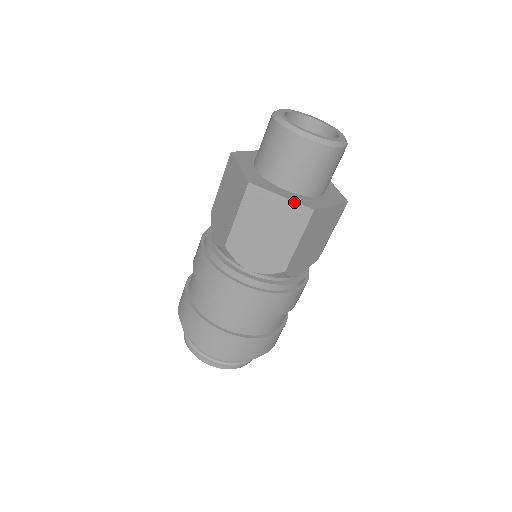
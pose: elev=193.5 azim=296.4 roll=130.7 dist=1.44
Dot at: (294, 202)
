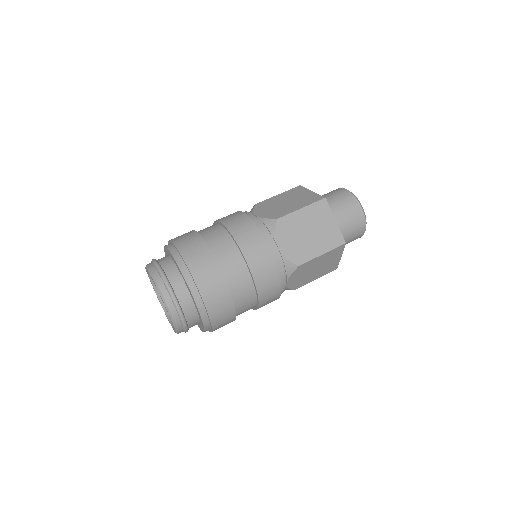
Dot at: (339, 229)
